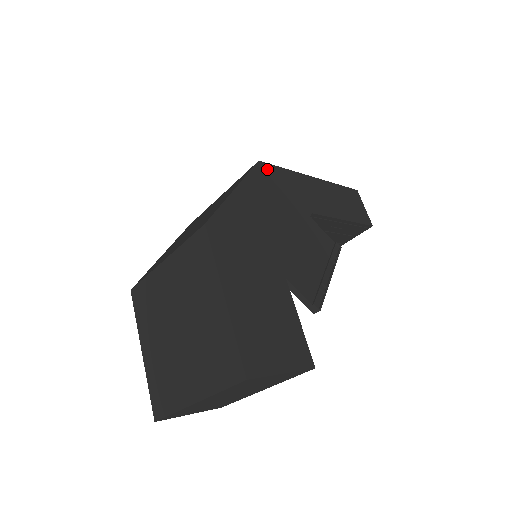
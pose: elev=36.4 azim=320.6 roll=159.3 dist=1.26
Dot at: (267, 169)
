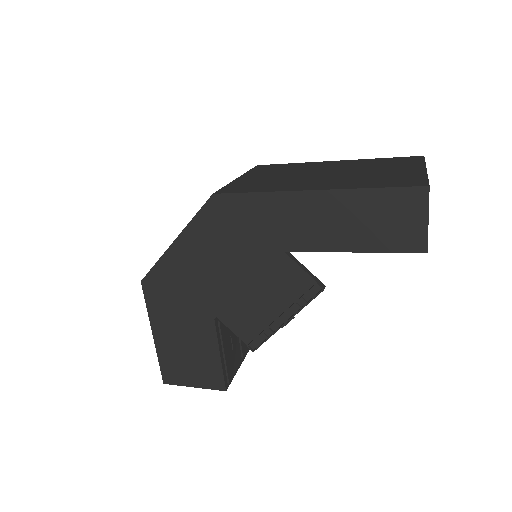
Dot at: (223, 203)
